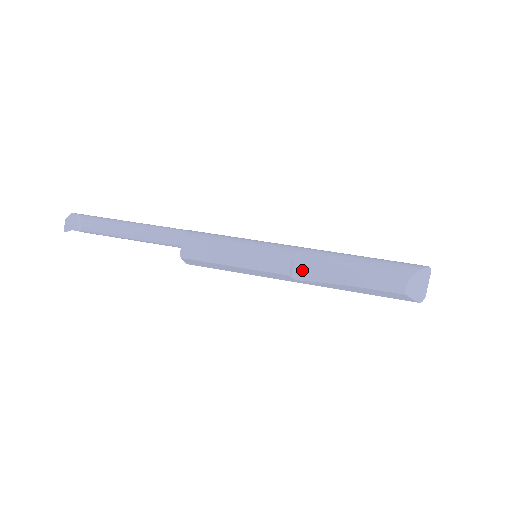
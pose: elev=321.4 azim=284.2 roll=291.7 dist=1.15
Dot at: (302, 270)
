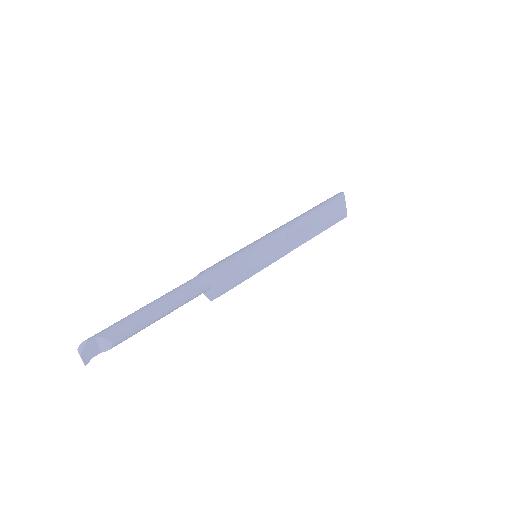
Dot at: (291, 243)
